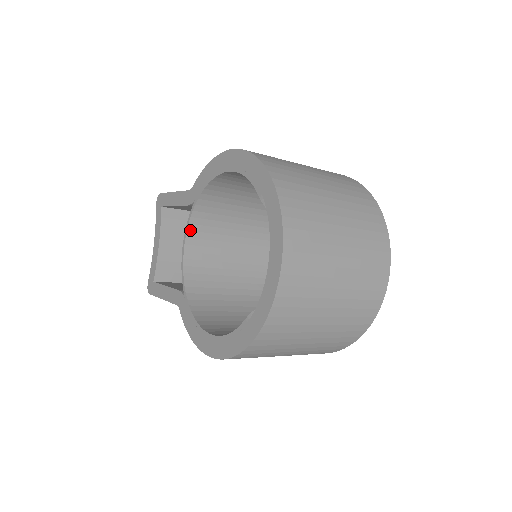
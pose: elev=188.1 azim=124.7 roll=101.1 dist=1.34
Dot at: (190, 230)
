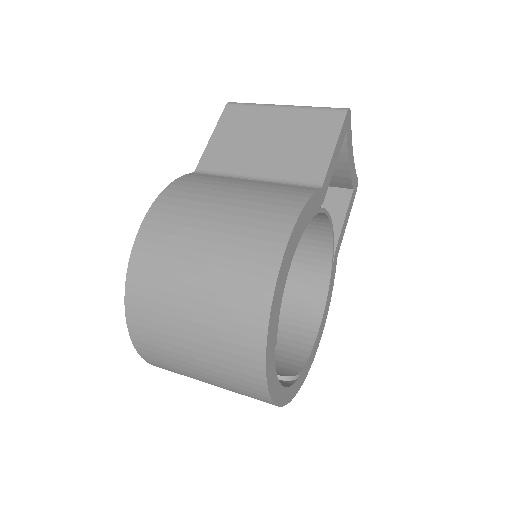
Dot at: occluded
